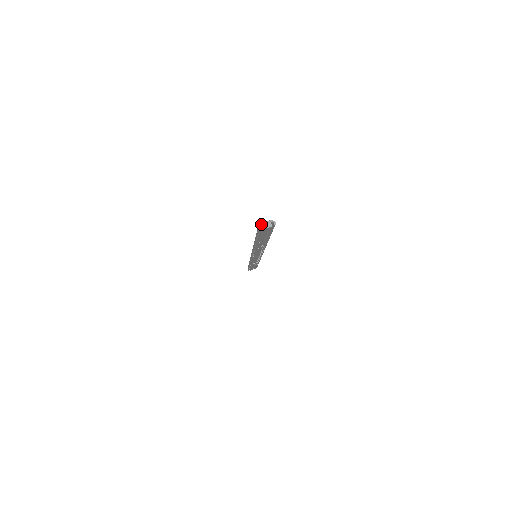
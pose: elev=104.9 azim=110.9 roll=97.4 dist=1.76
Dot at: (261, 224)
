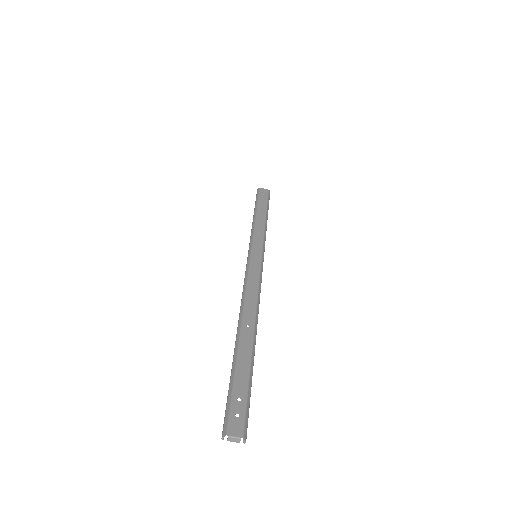
Dot at: (228, 437)
